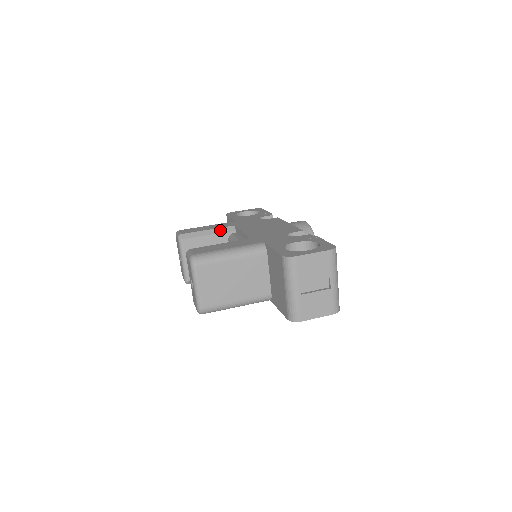
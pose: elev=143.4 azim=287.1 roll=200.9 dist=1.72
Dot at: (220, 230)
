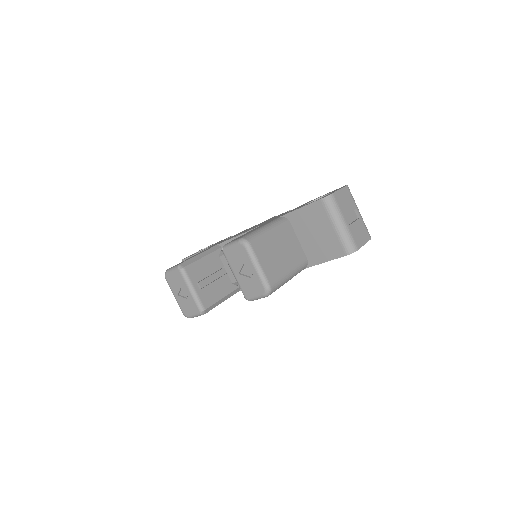
Dot at: (209, 251)
